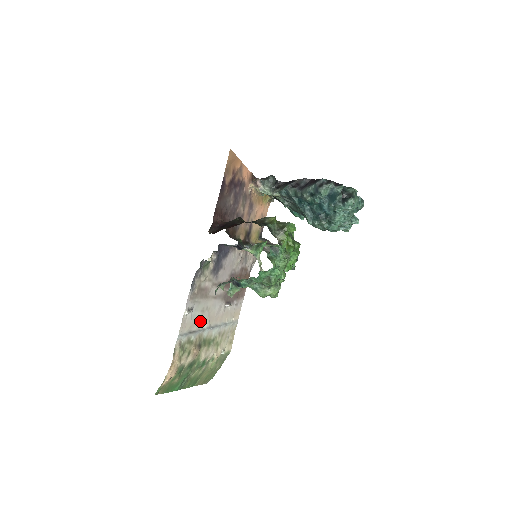
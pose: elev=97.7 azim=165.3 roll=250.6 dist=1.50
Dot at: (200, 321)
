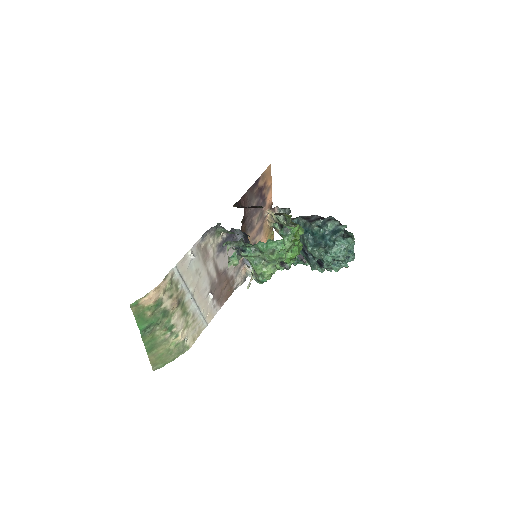
Dot at: (191, 279)
